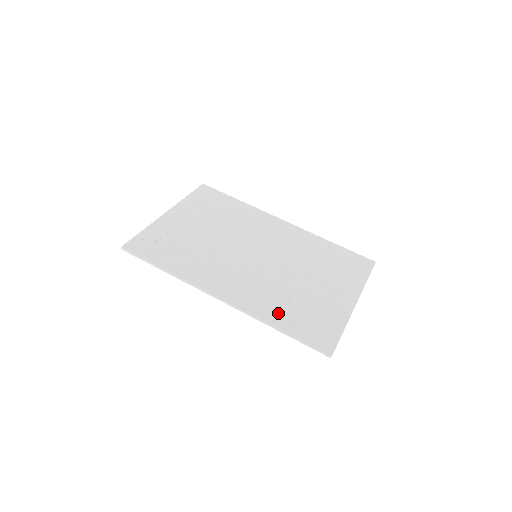
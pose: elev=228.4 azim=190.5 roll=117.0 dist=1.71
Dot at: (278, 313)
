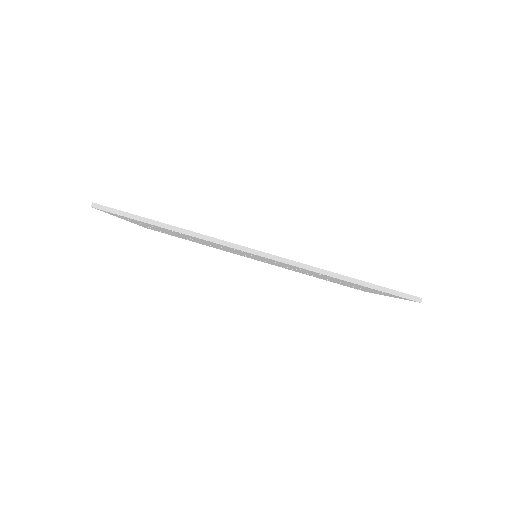
Dot at: occluded
